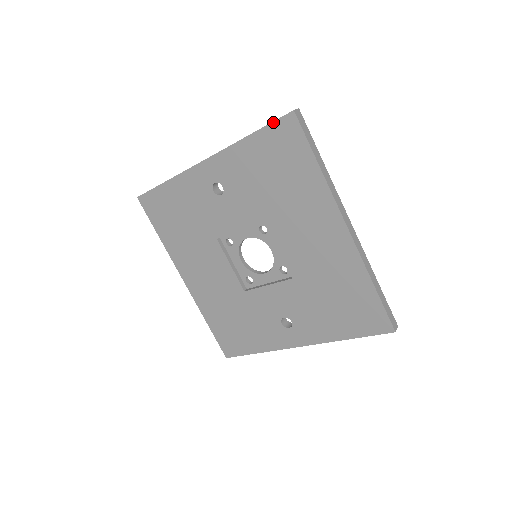
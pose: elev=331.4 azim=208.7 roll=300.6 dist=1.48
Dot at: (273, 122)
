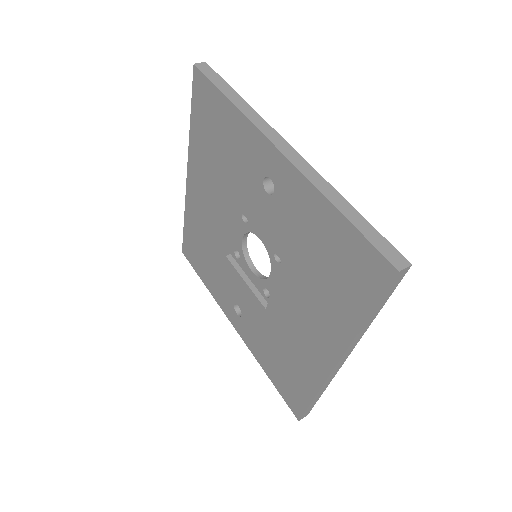
Dot at: (370, 243)
